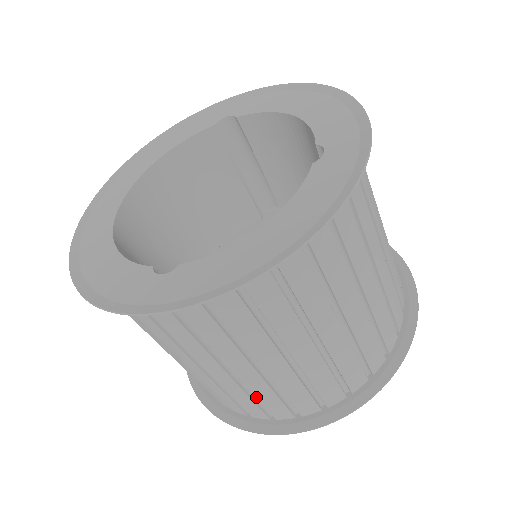
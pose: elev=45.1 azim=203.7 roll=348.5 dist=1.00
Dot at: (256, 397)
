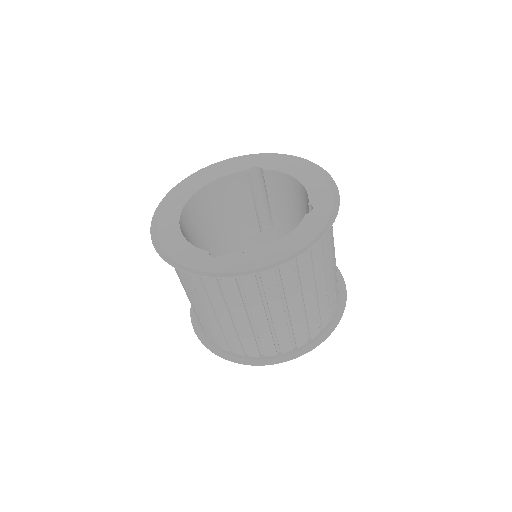
Dot at: (242, 338)
